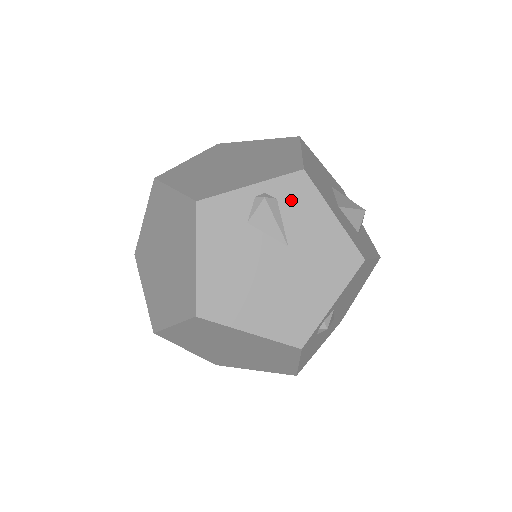
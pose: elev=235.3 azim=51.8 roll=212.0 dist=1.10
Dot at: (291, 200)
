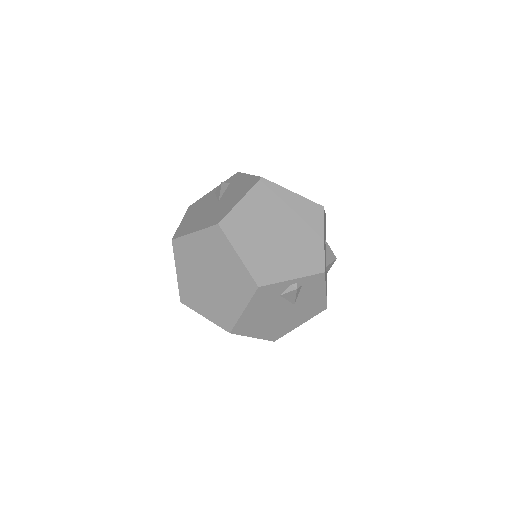
Dot at: (309, 286)
